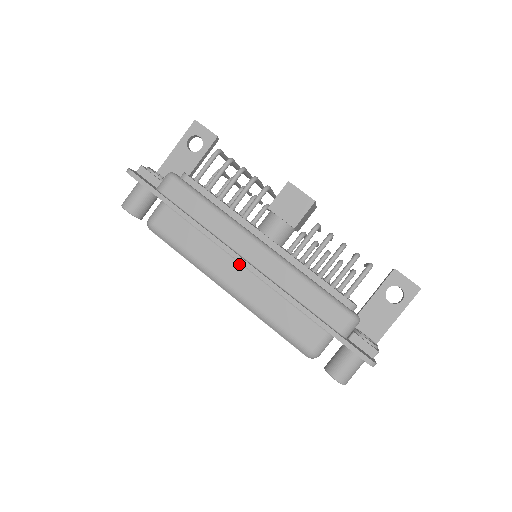
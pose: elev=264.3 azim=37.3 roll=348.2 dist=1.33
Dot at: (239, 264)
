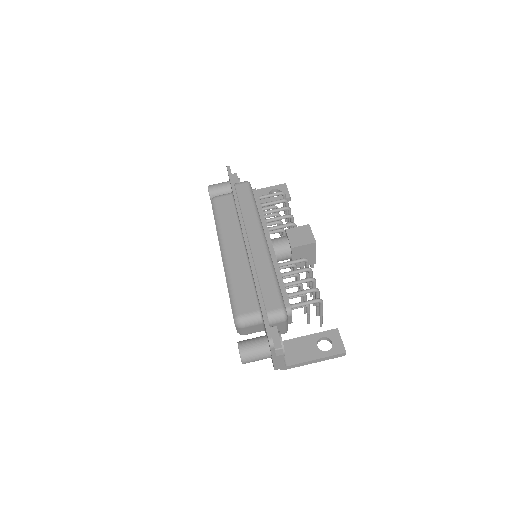
Dot at: (242, 244)
